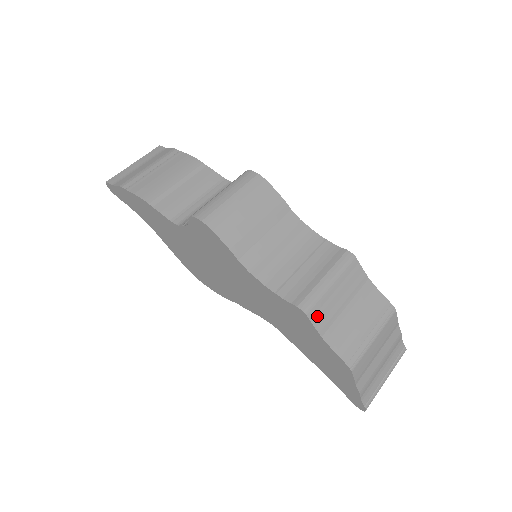
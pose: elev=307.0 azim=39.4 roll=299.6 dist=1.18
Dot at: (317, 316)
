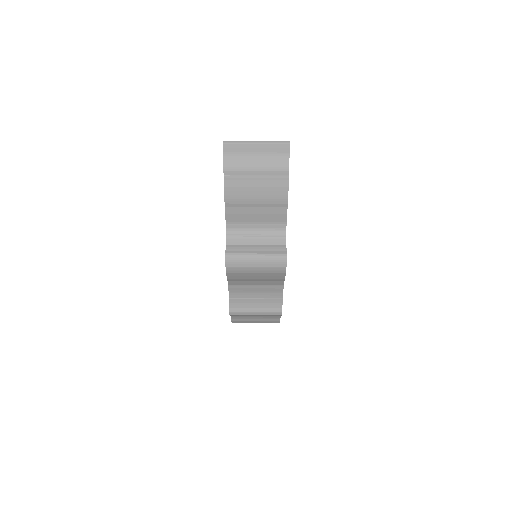
Dot at: (235, 315)
